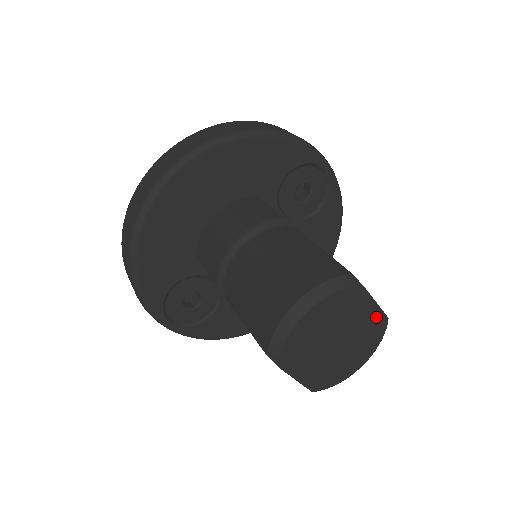
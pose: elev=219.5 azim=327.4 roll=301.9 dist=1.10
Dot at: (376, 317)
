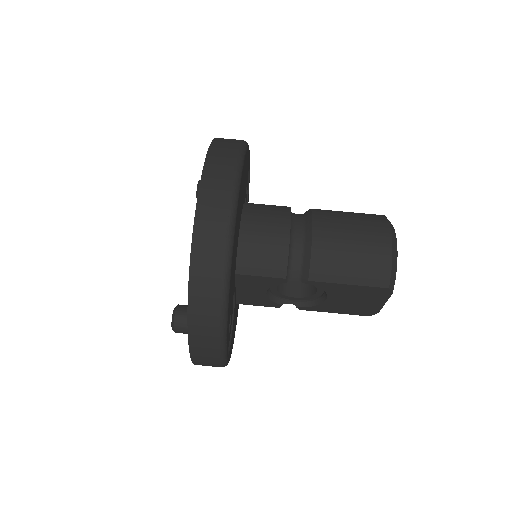
Dot at: occluded
